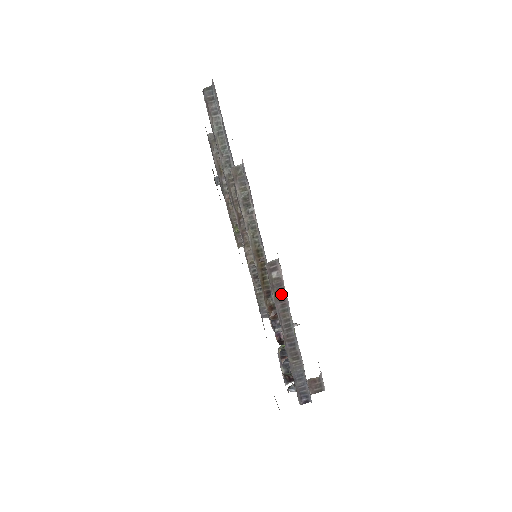
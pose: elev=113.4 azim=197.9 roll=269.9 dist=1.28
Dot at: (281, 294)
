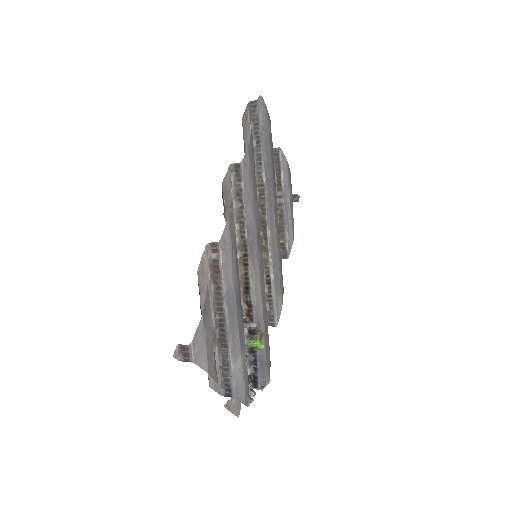
Dot at: (218, 276)
